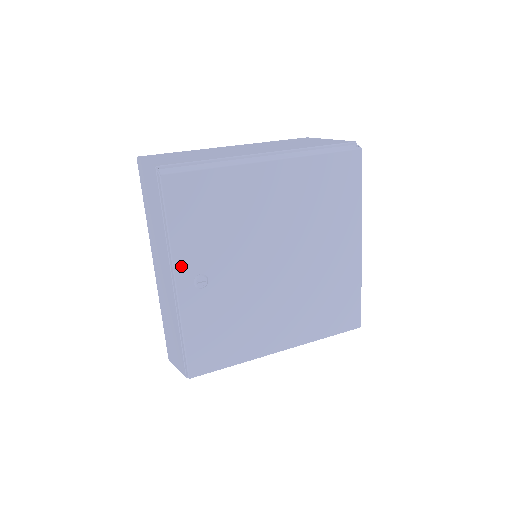
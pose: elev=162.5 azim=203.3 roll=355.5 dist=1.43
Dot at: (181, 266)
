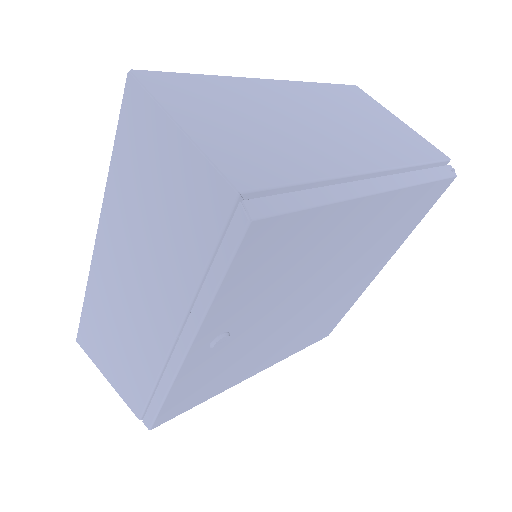
Dot at: (206, 330)
